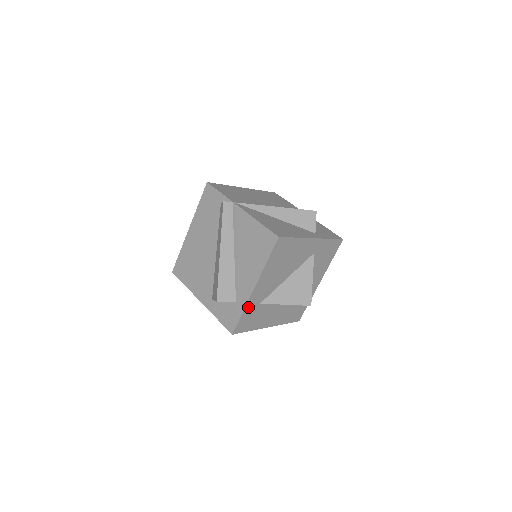
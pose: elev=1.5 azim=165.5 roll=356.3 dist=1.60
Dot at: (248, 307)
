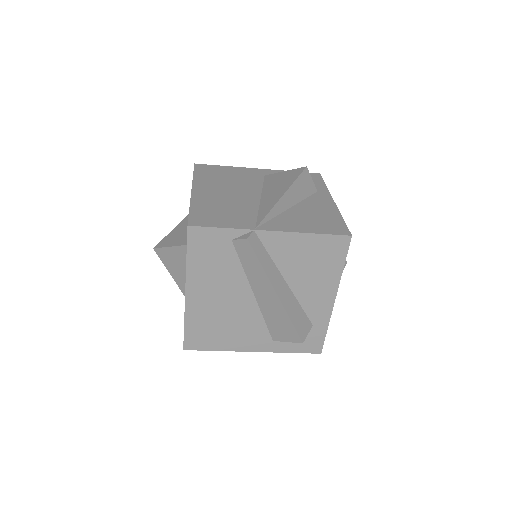
Dot at: (327, 319)
